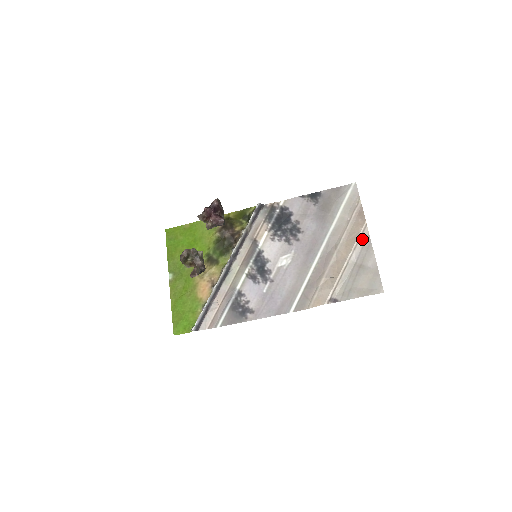
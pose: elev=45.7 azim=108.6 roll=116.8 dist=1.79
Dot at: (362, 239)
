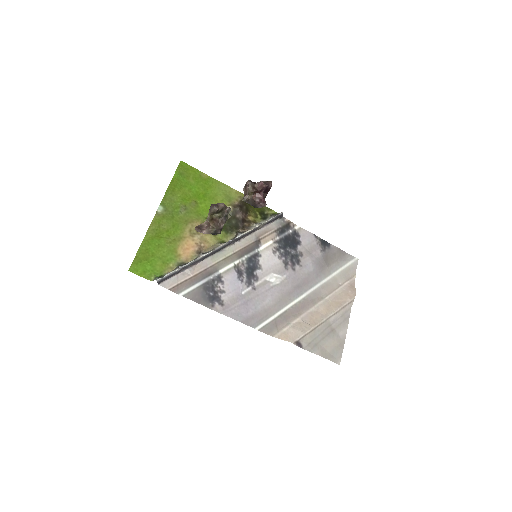
Dot at: (345, 309)
